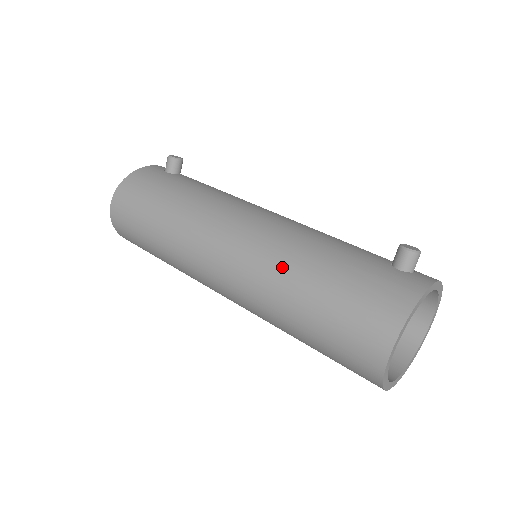
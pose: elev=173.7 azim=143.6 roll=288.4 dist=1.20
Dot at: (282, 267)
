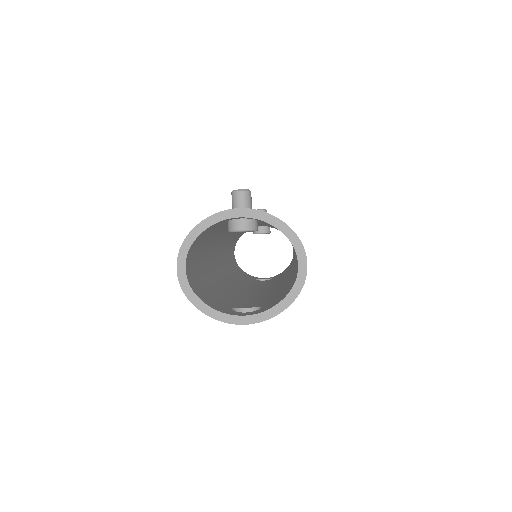
Dot at: occluded
